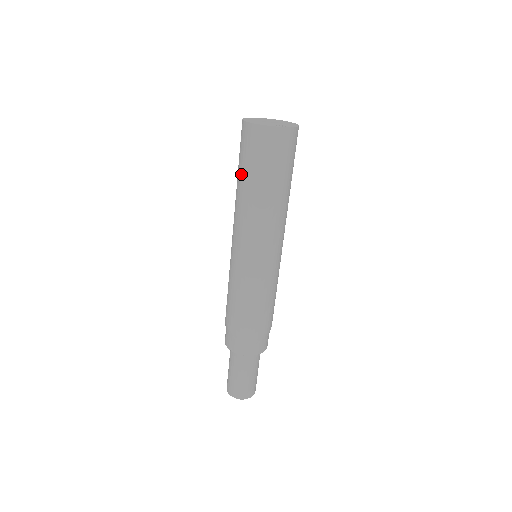
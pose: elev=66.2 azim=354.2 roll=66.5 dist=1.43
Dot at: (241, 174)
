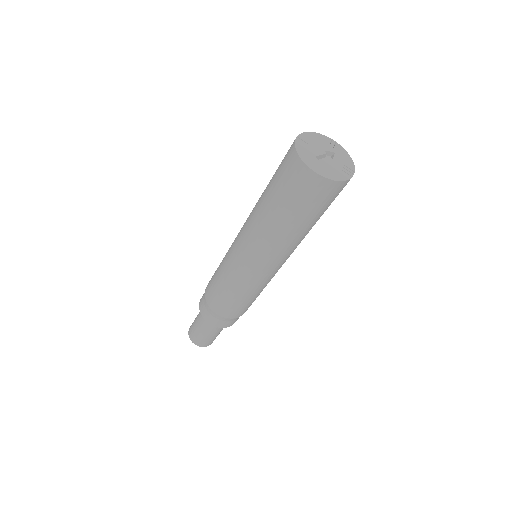
Dot at: (289, 216)
